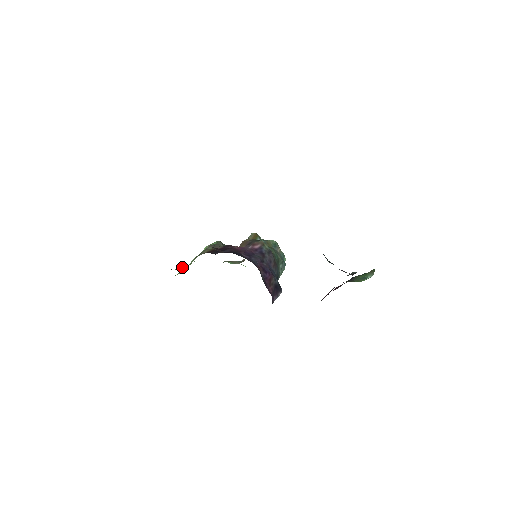
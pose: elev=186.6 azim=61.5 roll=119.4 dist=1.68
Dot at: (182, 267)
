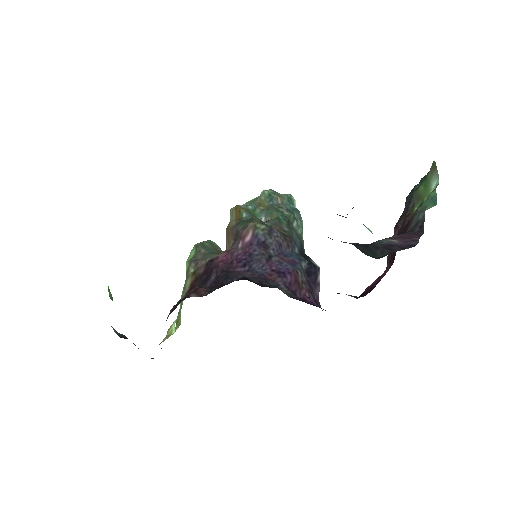
Dot at: (173, 327)
